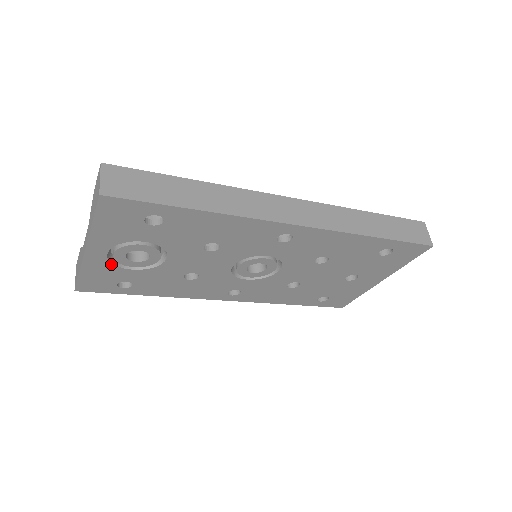
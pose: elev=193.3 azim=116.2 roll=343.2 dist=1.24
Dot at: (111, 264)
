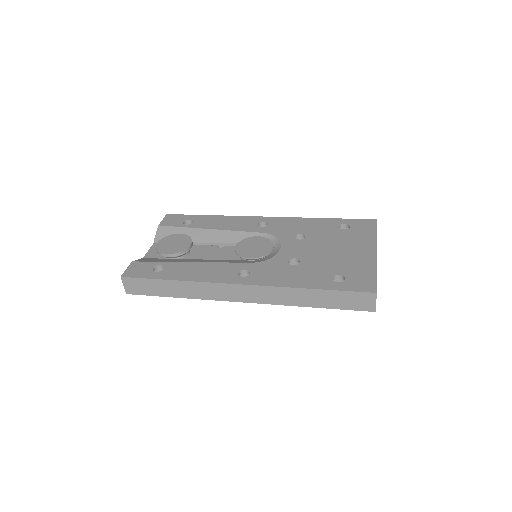
Dot at: occluded
